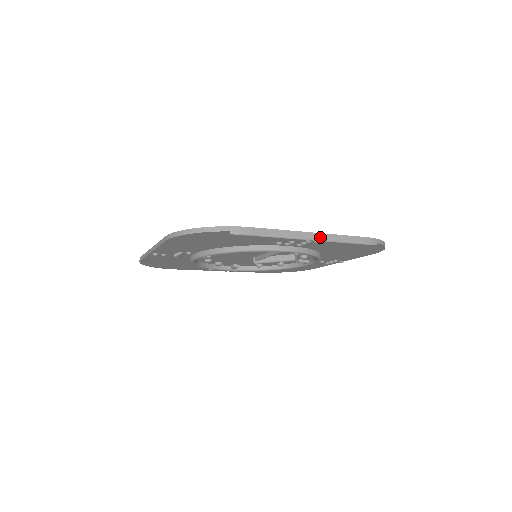
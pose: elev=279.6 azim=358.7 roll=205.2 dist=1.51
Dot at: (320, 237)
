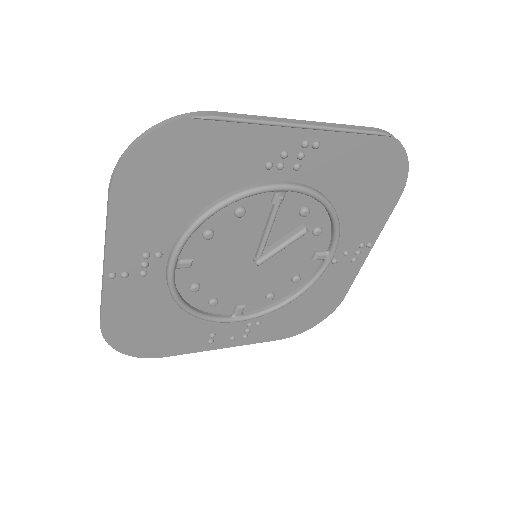
Dot at: (315, 124)
